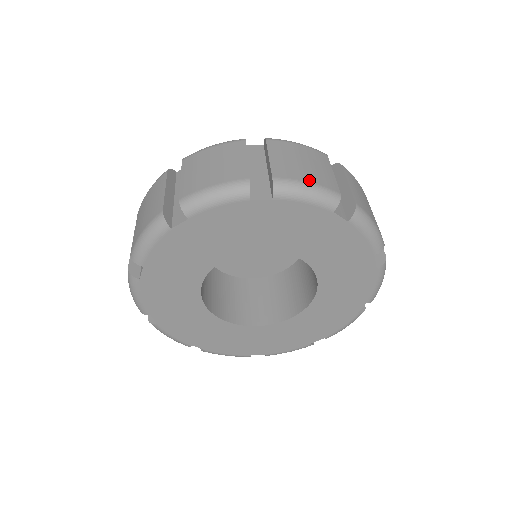
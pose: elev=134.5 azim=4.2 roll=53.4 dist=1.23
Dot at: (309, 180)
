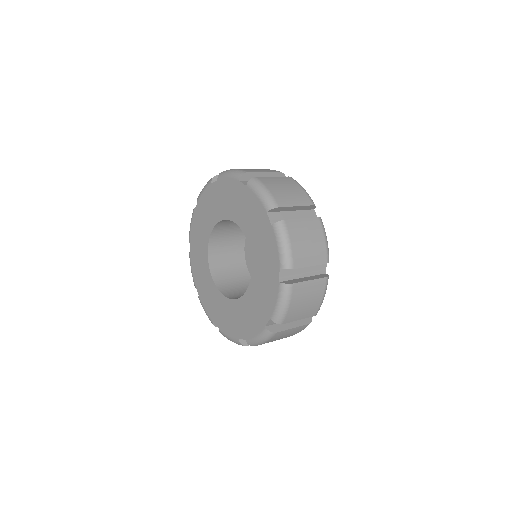
Dot at: occluded
